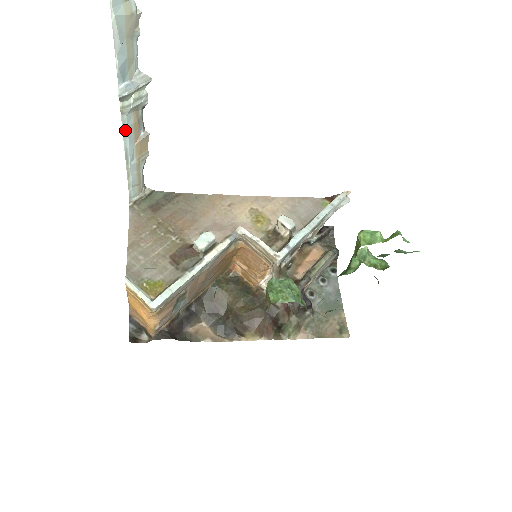
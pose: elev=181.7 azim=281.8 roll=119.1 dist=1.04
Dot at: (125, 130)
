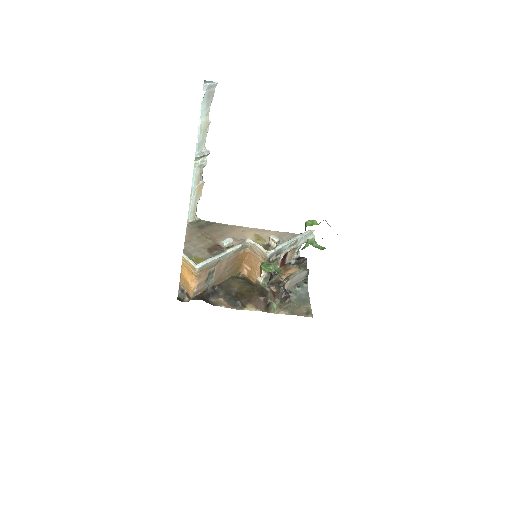
Dot at: (194, 176)
